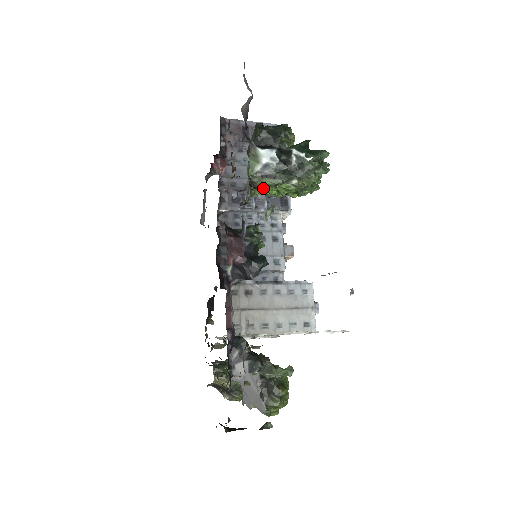
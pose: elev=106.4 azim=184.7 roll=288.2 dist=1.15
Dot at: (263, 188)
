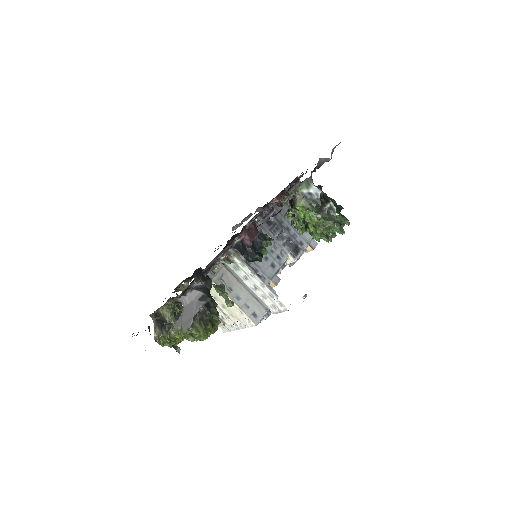
Dot at: (298, 205)
